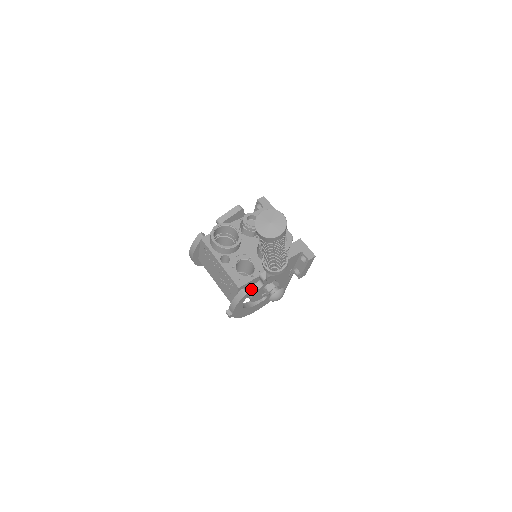
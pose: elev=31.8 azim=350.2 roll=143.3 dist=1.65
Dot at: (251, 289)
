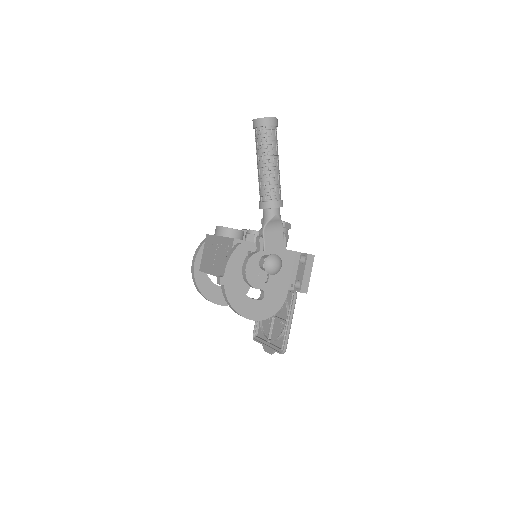
Dot at: (247, 257)
